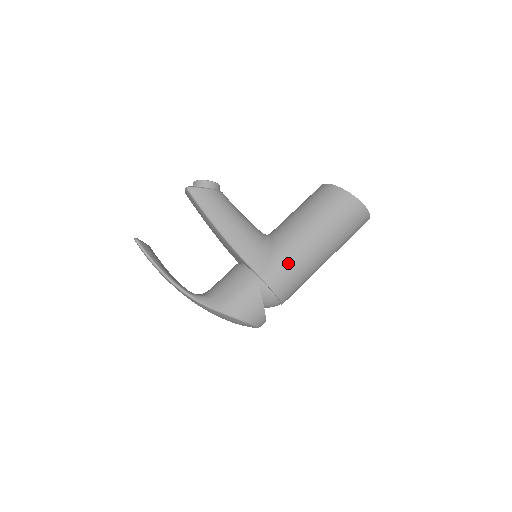
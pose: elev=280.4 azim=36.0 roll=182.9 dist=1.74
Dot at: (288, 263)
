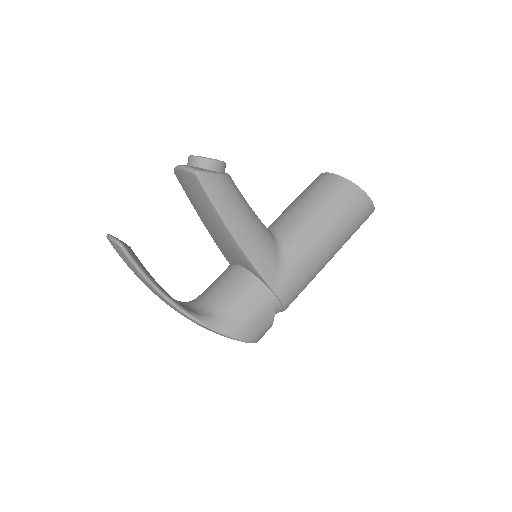
Dot at: (304, 276)
